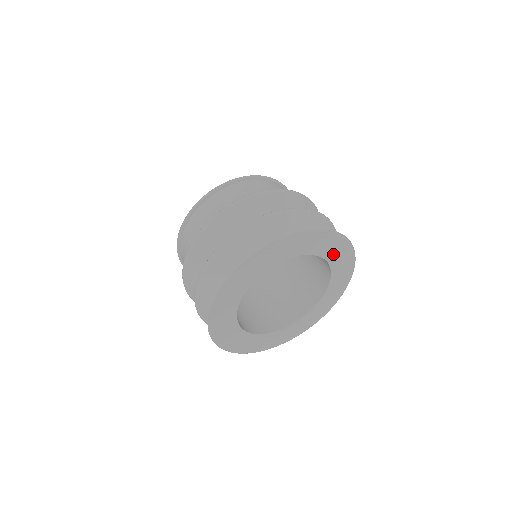
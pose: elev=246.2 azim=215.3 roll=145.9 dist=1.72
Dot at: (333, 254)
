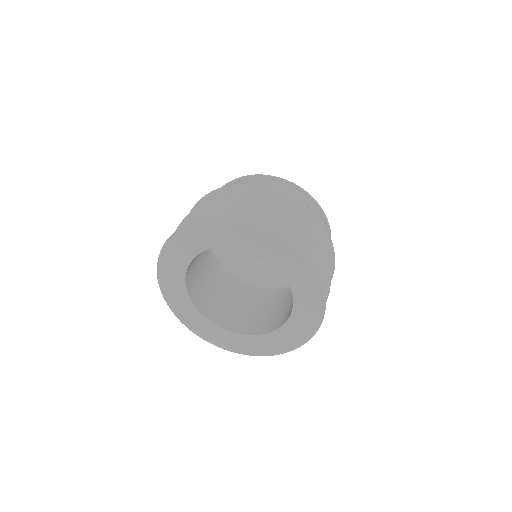
Dot at: (297, 279)
